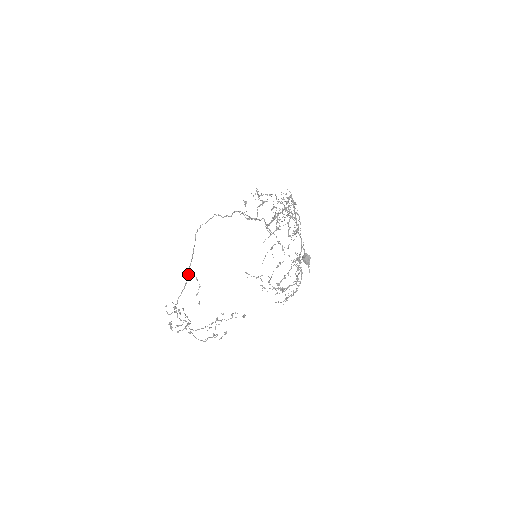
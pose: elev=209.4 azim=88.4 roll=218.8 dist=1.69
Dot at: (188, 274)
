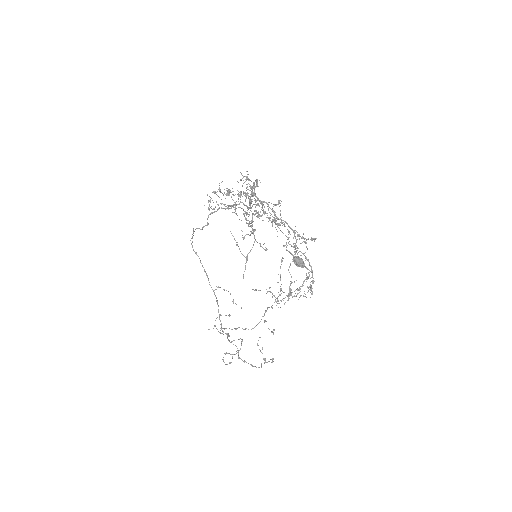
Dot at: occluded
